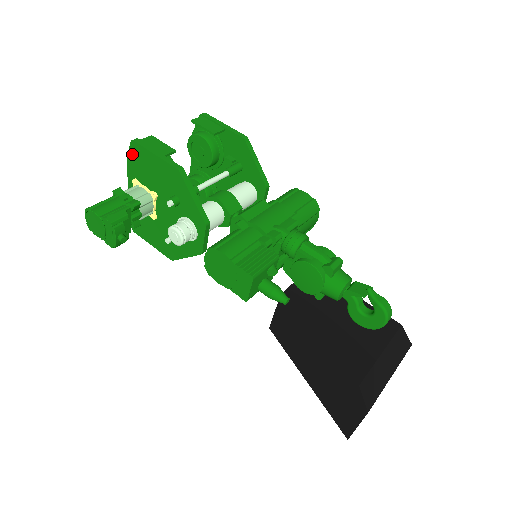
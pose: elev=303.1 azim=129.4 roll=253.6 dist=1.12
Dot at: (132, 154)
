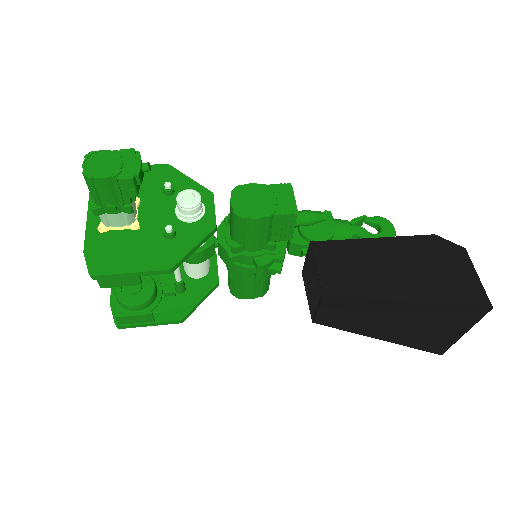
Dot at: occluded
